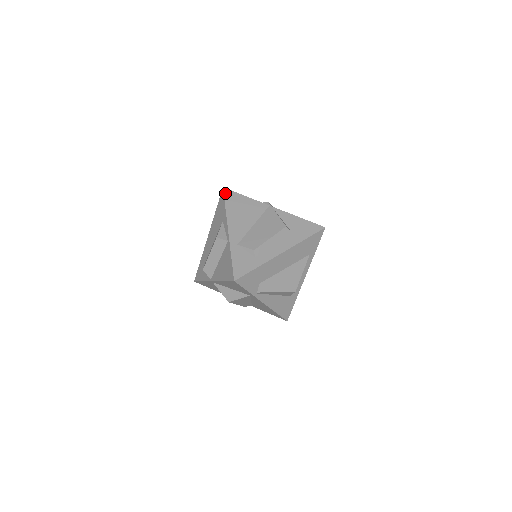
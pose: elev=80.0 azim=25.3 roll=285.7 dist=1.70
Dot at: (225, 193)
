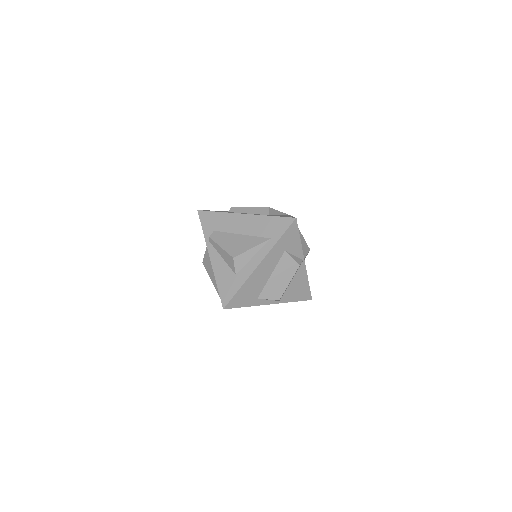
Dot at: occluded
